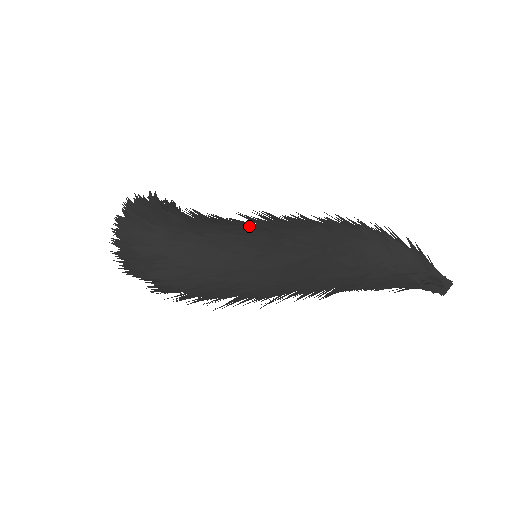
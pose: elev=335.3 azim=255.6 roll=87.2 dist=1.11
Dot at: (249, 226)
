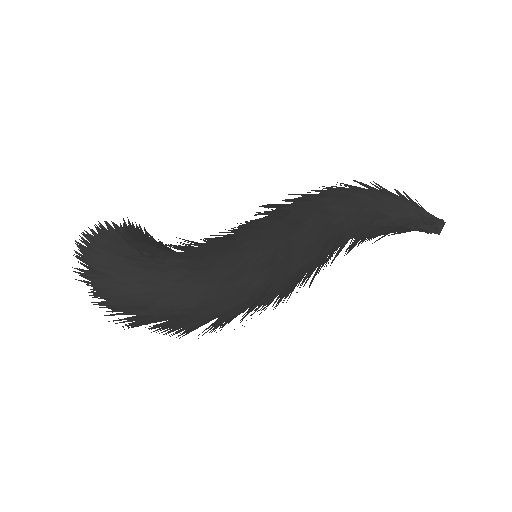
Dot at: (253, 244)
